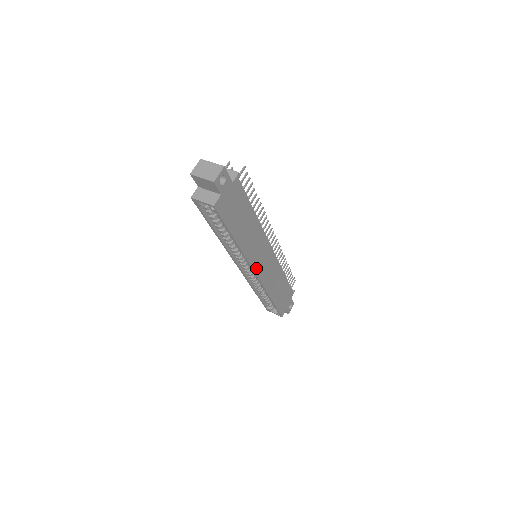
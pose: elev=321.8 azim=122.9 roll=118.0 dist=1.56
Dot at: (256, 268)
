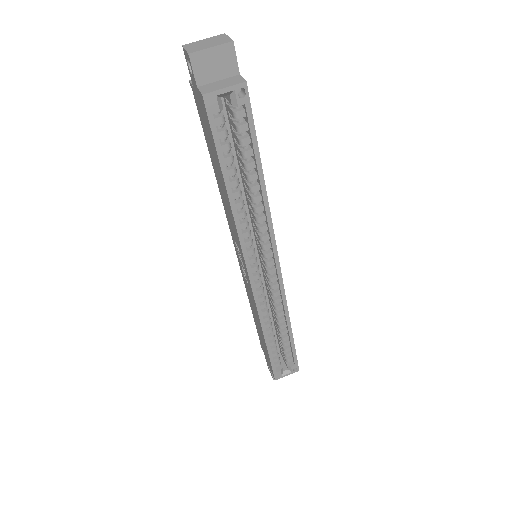
Dot at: (276, 255)
